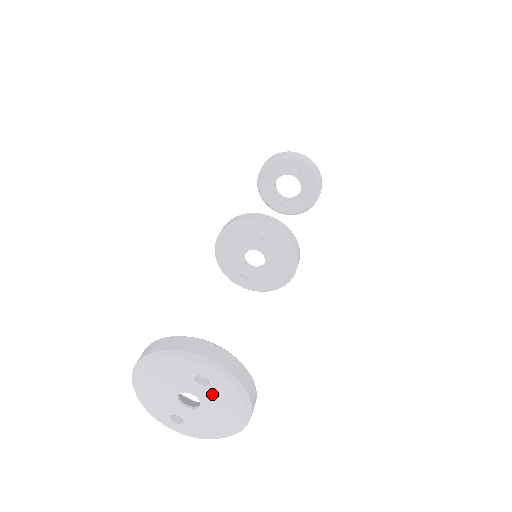
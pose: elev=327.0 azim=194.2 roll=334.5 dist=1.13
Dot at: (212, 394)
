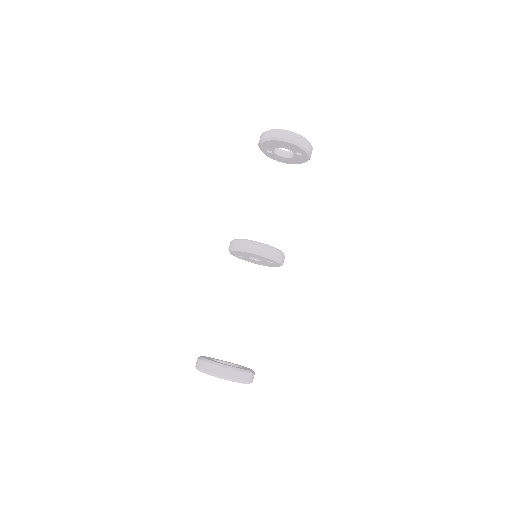
Dot at: occluded
